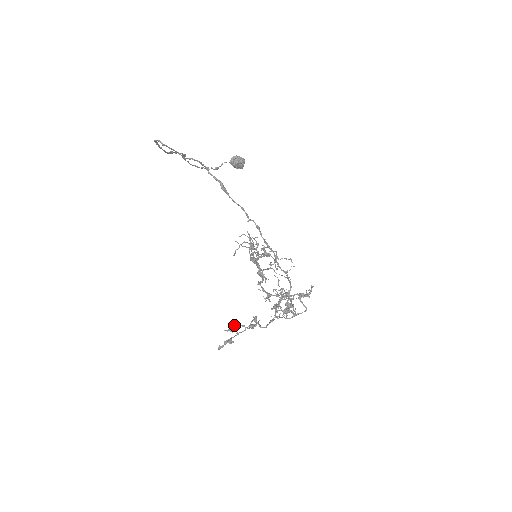
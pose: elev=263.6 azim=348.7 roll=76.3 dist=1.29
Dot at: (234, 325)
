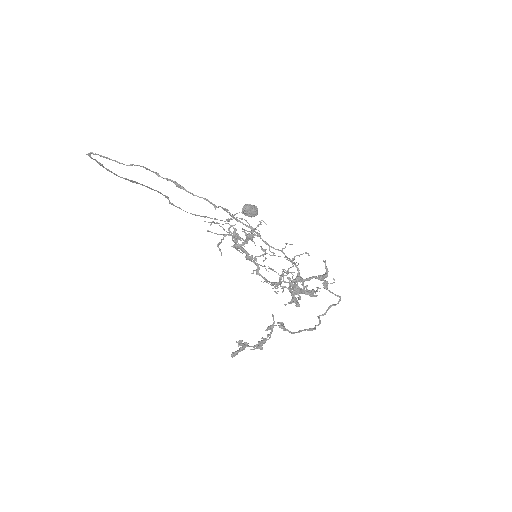
Dot at: (261, 340)
